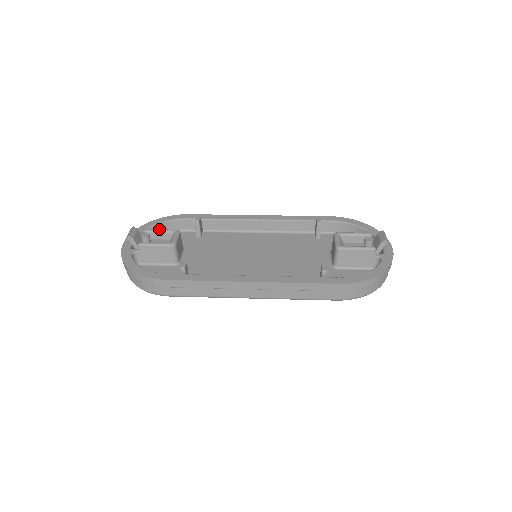
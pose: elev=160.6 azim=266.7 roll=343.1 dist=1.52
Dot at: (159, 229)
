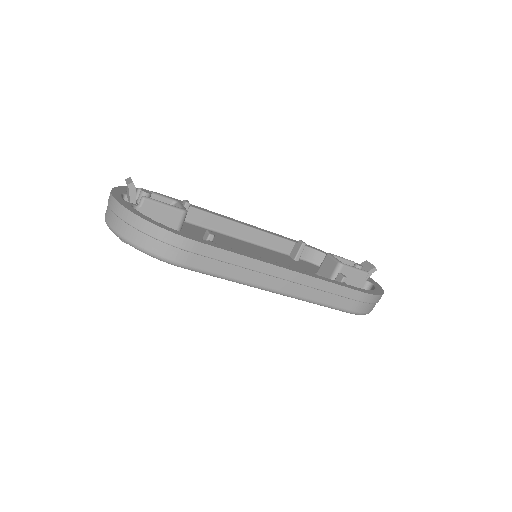
Dot at: occluded
